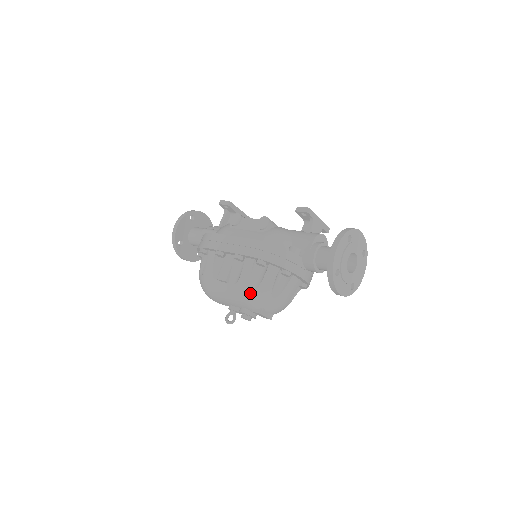
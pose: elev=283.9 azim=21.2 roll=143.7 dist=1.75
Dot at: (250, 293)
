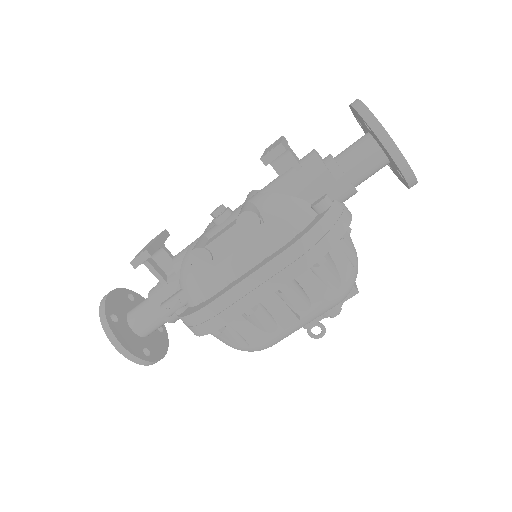
Dot at: (338, 295)
